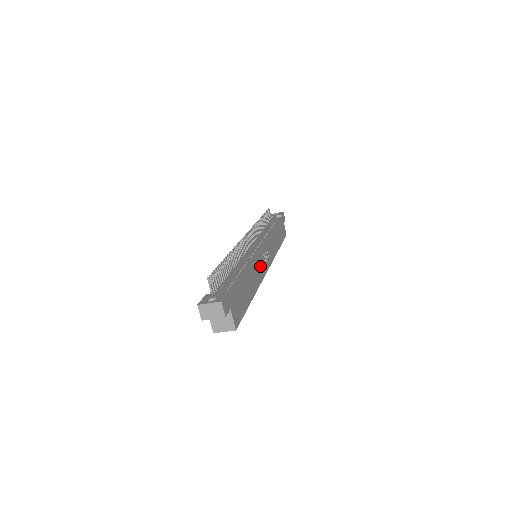
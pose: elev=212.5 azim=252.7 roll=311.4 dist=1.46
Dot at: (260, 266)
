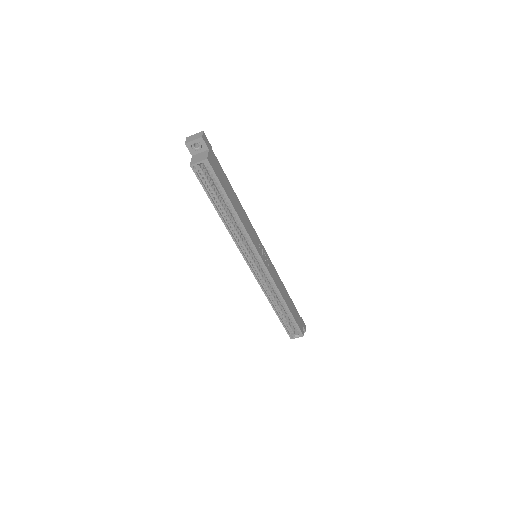
Dot at: (254, 236)
